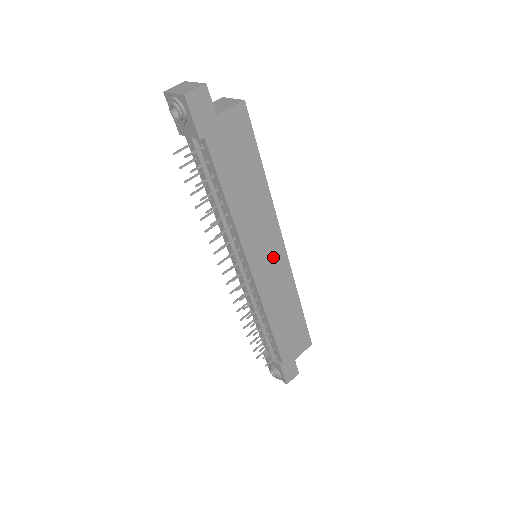
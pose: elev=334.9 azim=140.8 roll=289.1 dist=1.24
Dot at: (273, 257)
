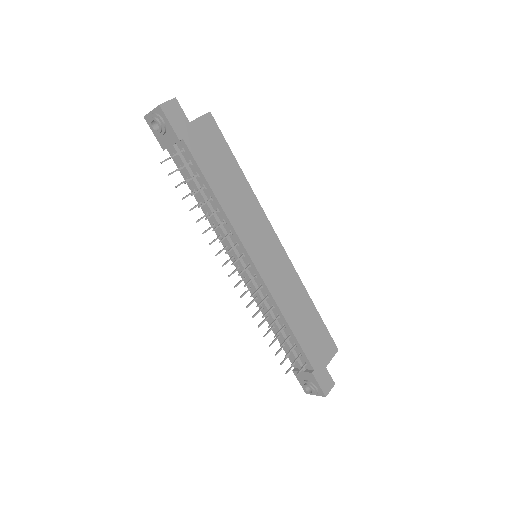
Dot at: (271, 251)
